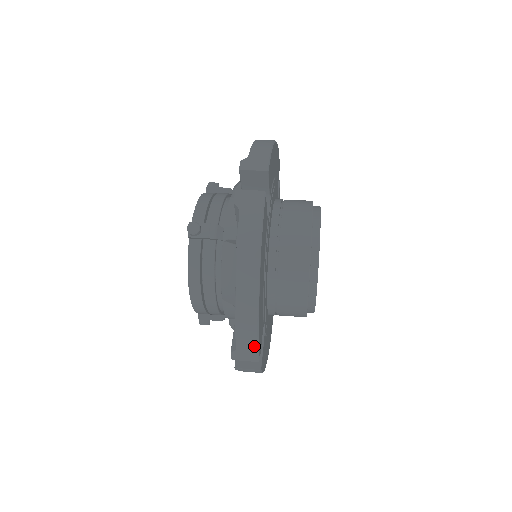
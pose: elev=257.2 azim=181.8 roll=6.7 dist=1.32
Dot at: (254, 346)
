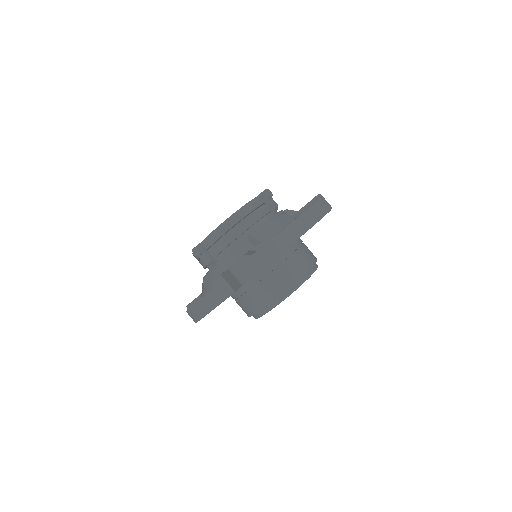
Dot at: (265, 262)
